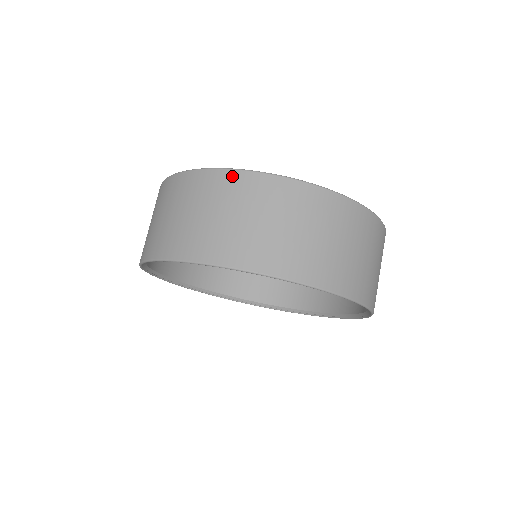
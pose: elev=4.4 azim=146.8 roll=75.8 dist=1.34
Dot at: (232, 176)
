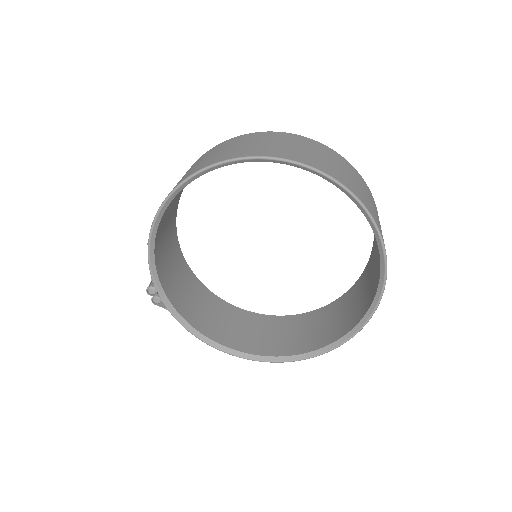
Dot at: (314, 141)
